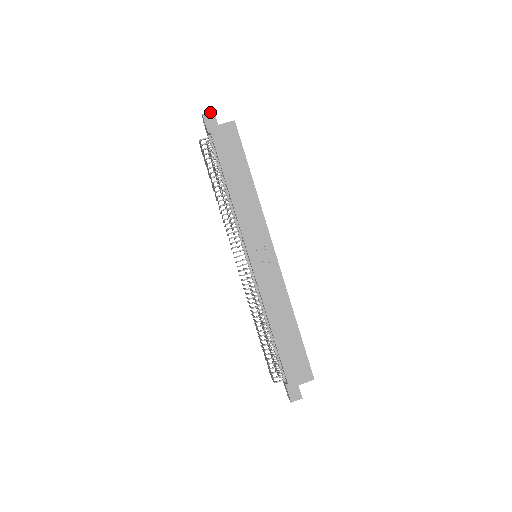
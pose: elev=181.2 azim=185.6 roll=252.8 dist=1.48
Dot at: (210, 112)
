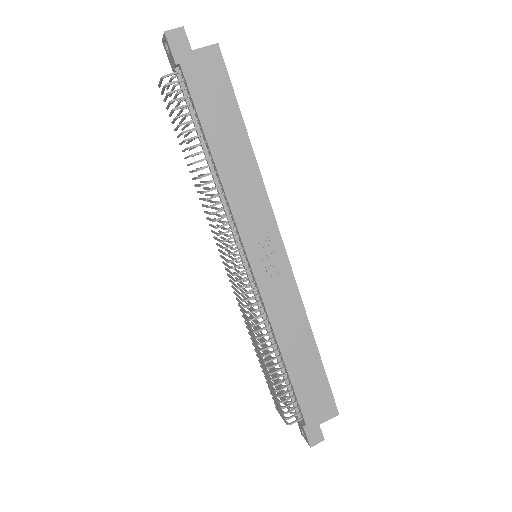
Dot at: occluded
